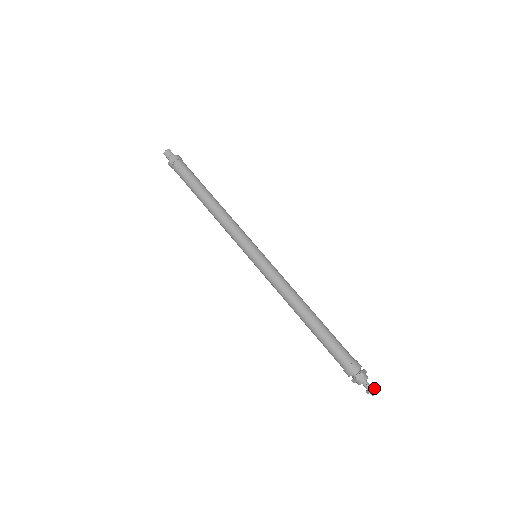
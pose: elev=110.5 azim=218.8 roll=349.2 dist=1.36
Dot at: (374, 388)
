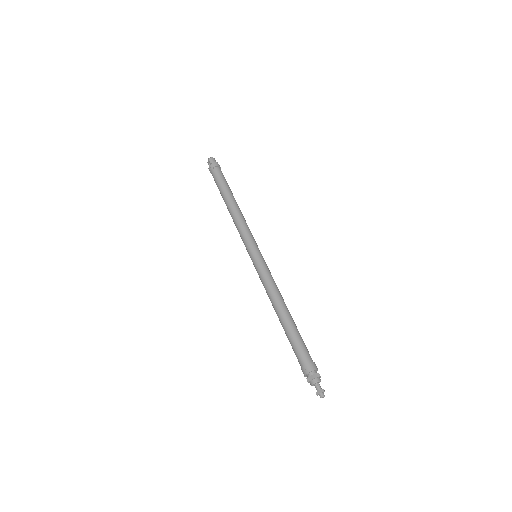
Dot at: occluded
